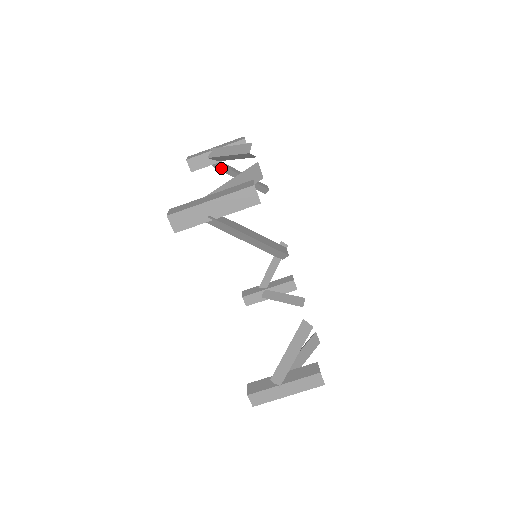
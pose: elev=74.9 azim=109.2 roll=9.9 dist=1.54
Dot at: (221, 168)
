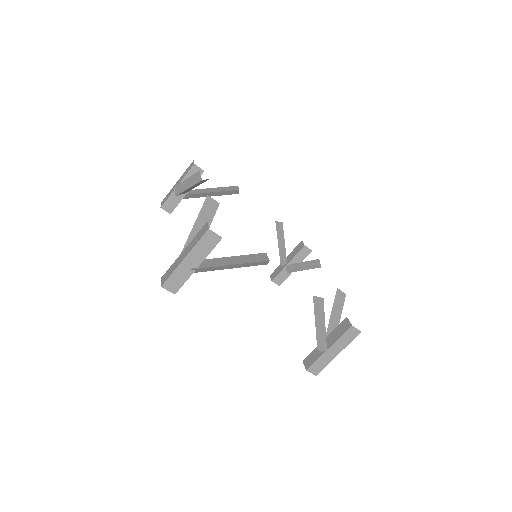
Dot at: (191, 196)
